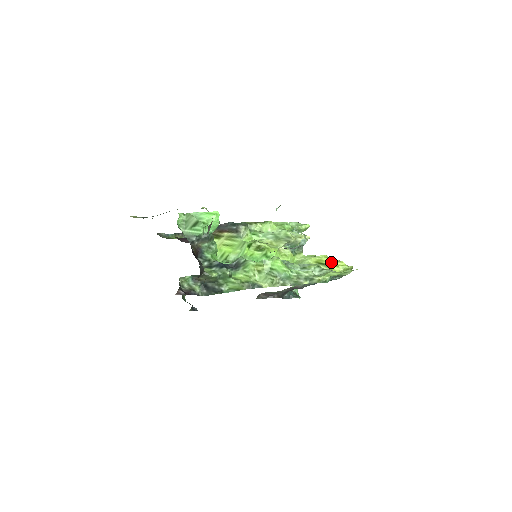
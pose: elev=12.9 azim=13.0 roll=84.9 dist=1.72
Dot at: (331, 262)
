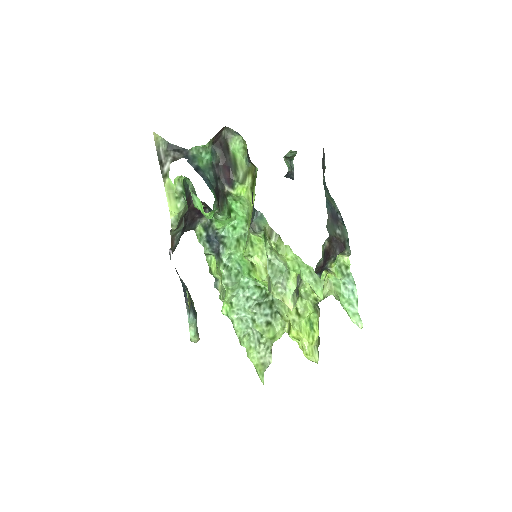
Dot at: (300, 339)
